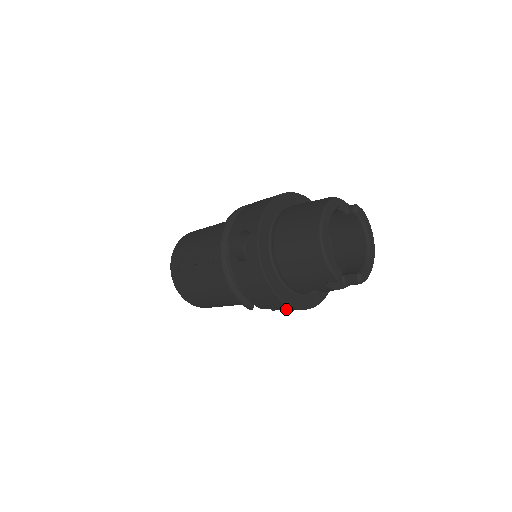
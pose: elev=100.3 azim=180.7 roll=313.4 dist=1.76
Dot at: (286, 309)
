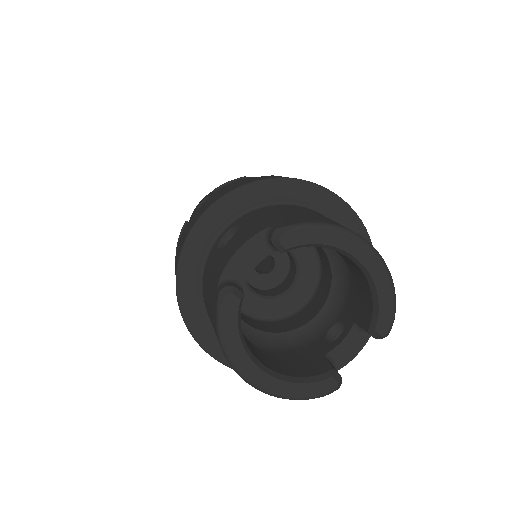
Dot at: occluded
